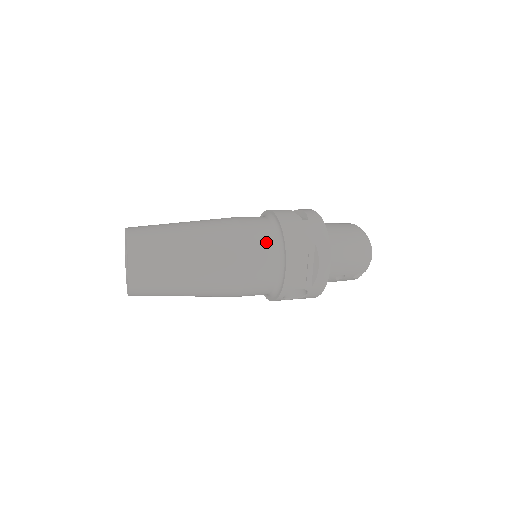
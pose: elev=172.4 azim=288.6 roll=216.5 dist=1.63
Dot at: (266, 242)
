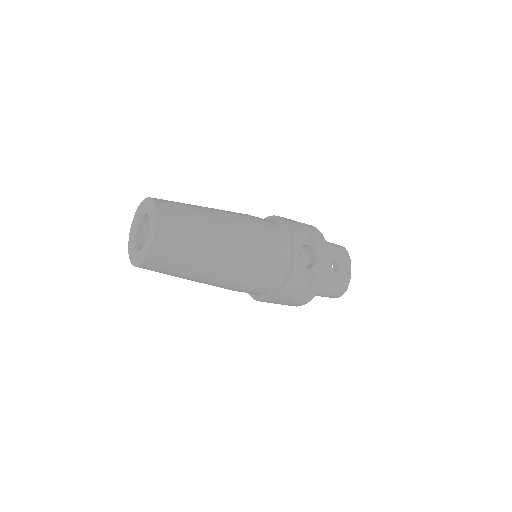
Dot at: occluded
